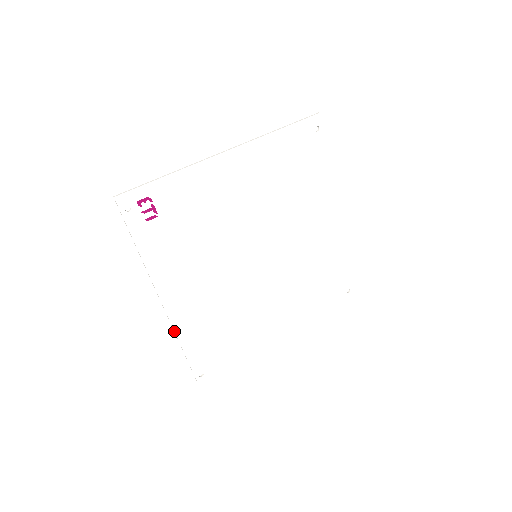
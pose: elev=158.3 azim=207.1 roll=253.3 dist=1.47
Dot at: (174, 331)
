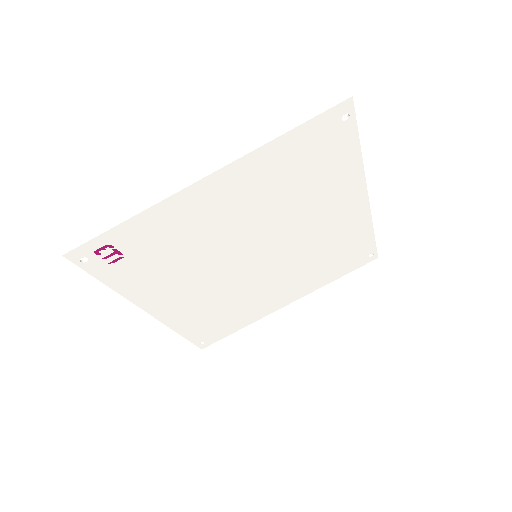
Dot at: (167, 326)
